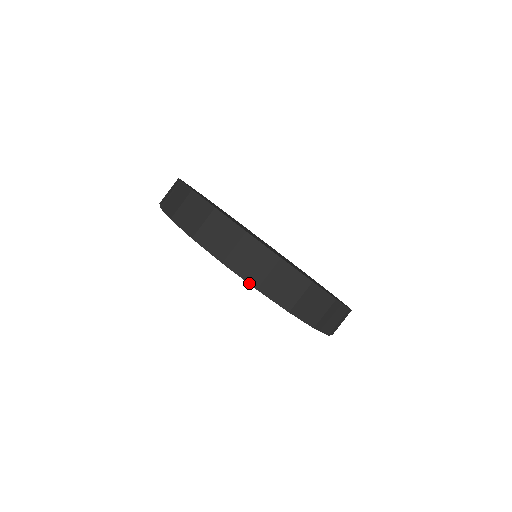
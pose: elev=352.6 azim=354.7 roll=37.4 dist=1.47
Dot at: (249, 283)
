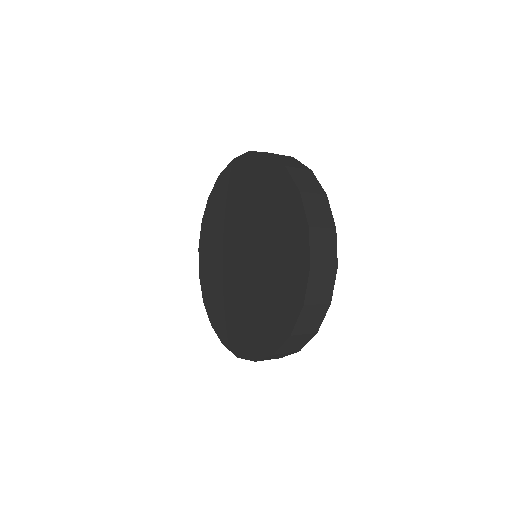
Dot at: (310, 257)
